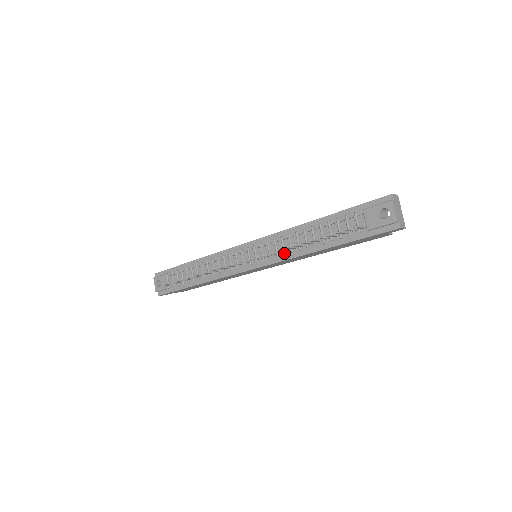
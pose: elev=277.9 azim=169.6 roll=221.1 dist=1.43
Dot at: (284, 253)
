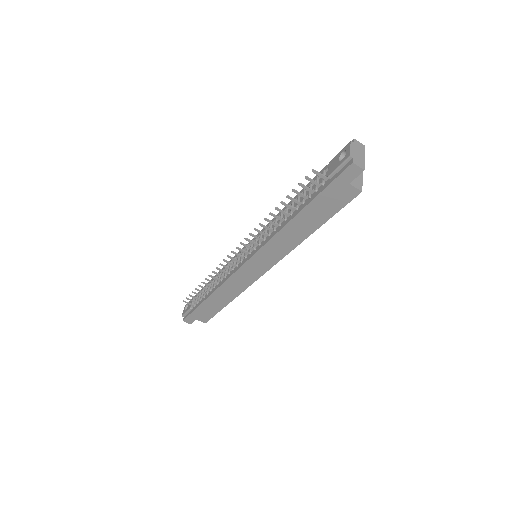
Dot at: (268, 234)
